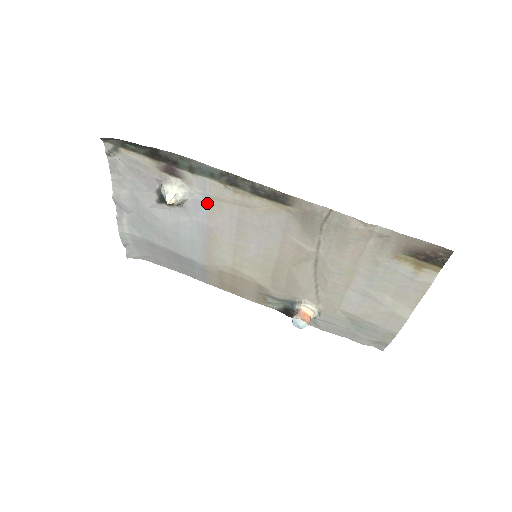
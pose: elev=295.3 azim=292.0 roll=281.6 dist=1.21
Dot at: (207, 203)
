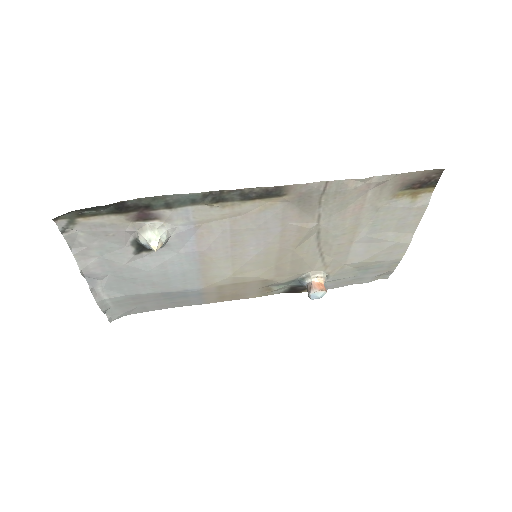
Dot at: (193, 230)
